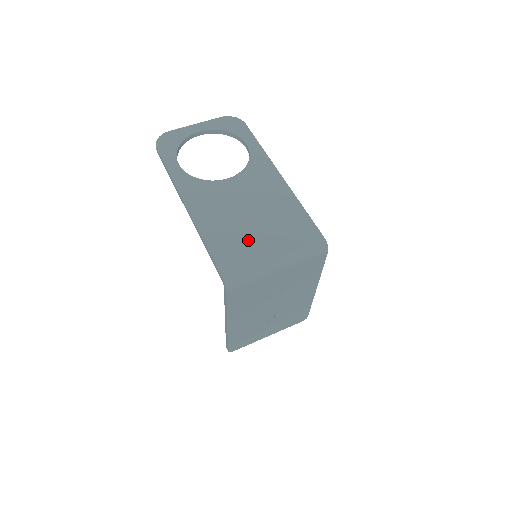
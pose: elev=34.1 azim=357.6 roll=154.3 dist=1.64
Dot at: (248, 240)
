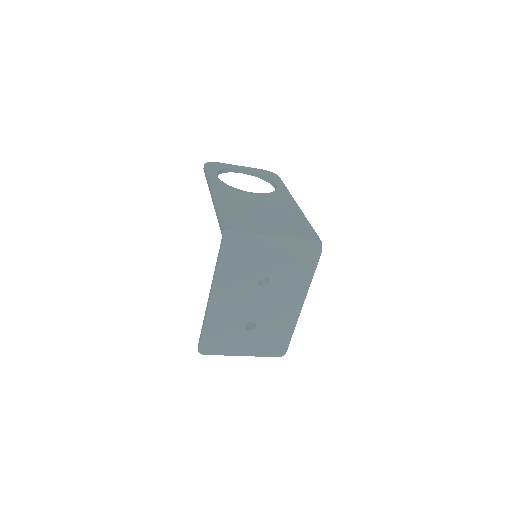
Dot at: (255, 221)
